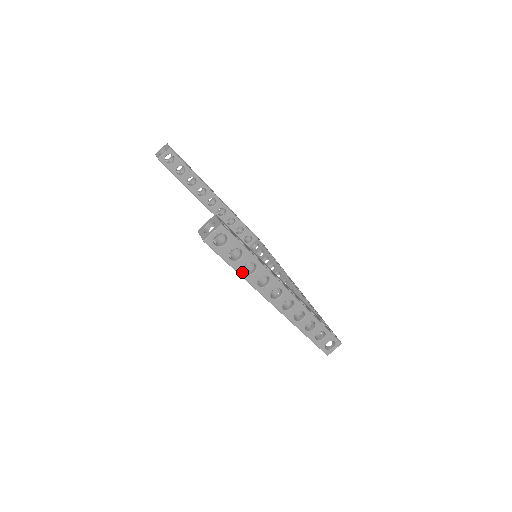
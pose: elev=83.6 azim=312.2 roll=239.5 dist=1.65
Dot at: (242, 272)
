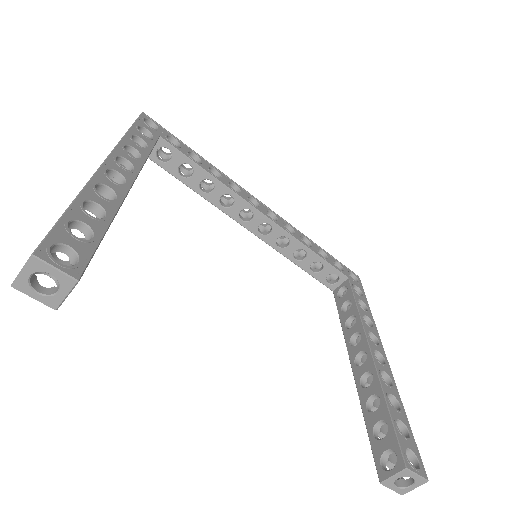
Dot at: occluded
